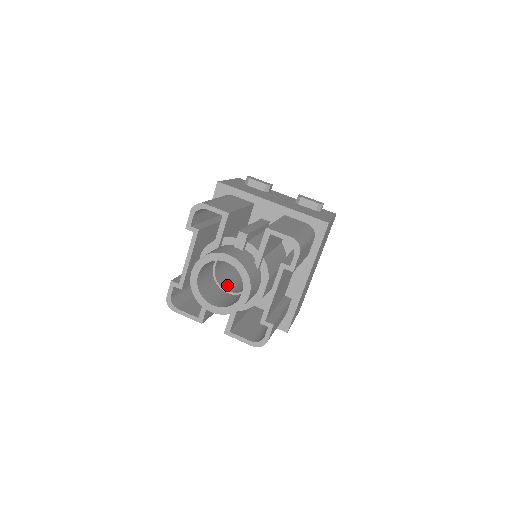
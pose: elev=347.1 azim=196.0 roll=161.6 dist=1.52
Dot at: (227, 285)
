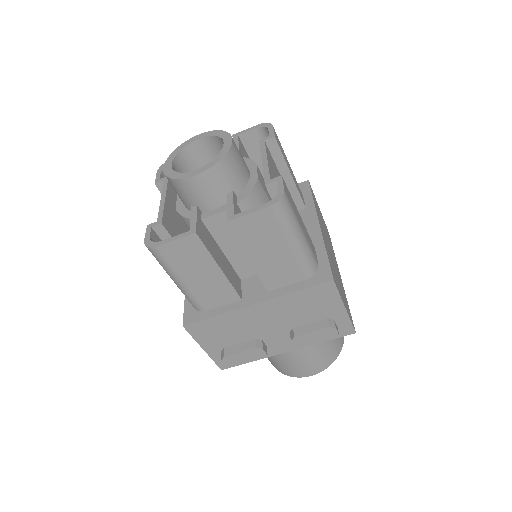
Dot at: occluded
